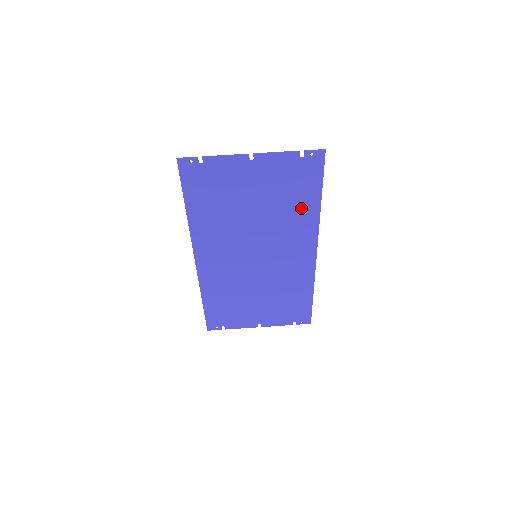
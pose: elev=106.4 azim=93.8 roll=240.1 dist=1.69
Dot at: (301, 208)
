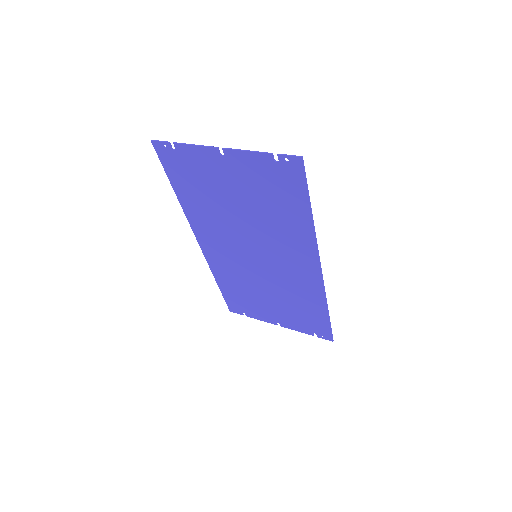
Dot at: (291, 218)
